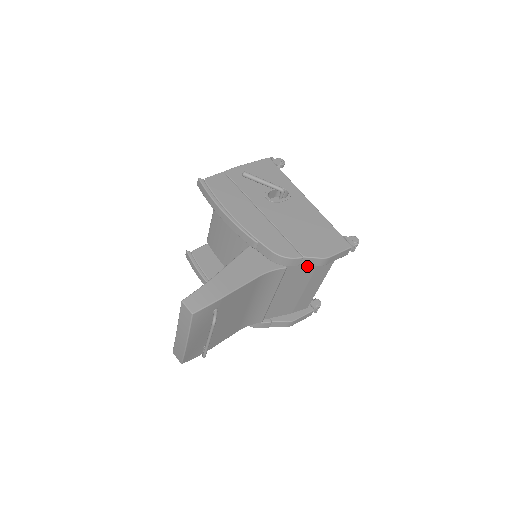
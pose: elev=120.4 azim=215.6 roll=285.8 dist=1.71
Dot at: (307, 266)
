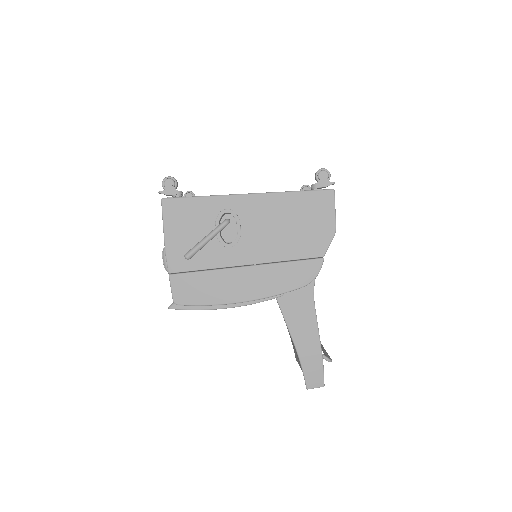
Dot at: occluded
